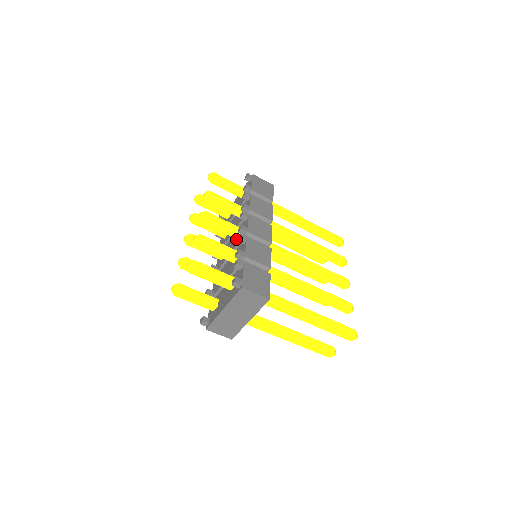
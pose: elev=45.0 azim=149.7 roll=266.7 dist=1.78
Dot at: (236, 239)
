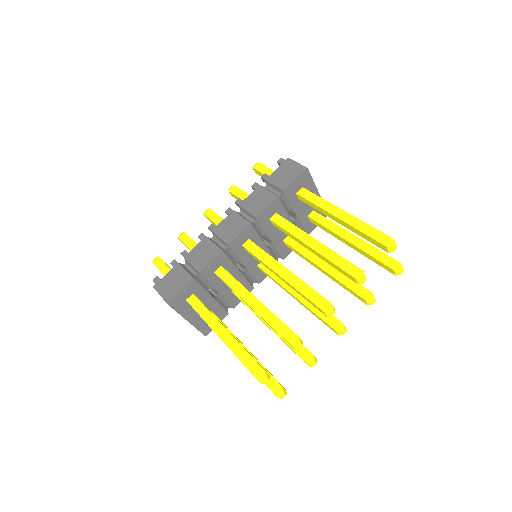
Dot at: occluded
